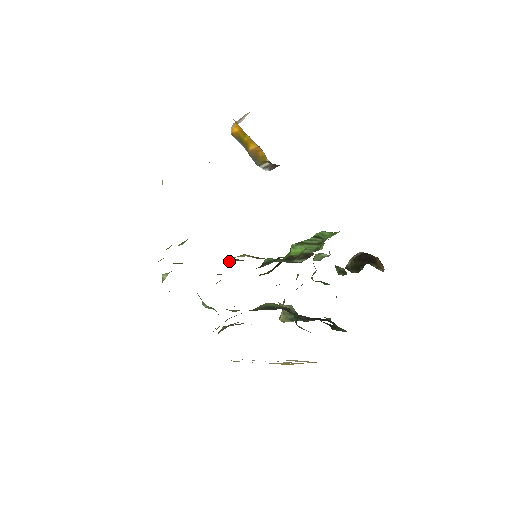
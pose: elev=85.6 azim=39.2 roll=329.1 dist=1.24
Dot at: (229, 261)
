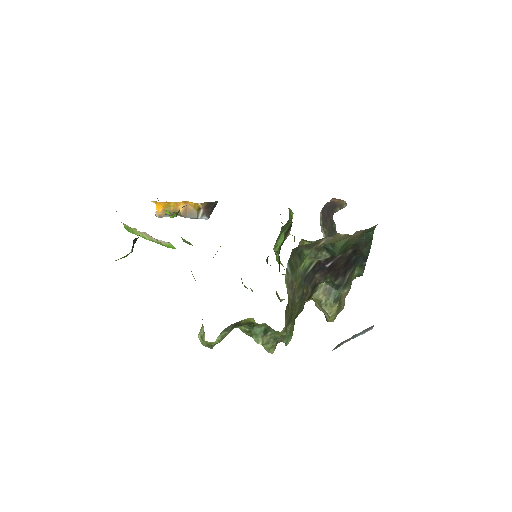
Dot at: occluded
